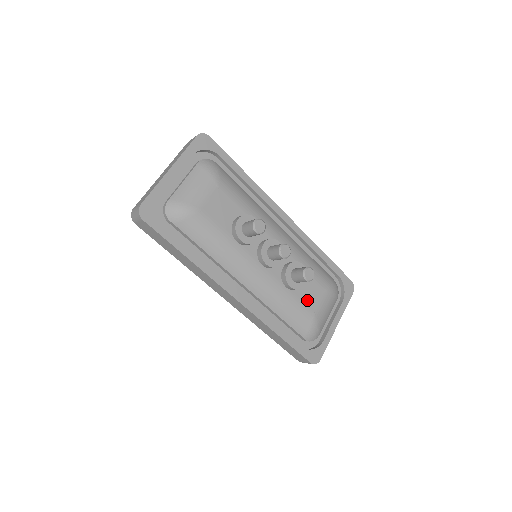
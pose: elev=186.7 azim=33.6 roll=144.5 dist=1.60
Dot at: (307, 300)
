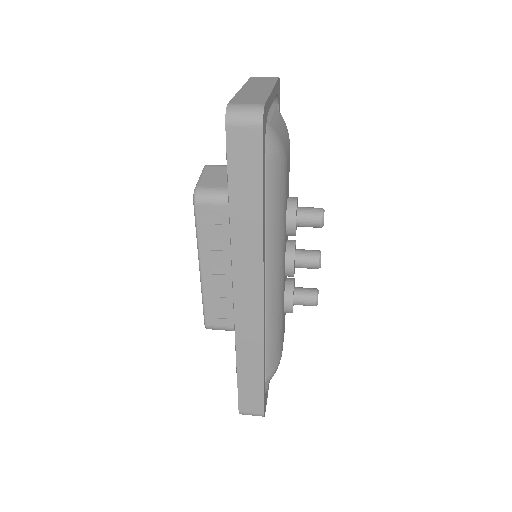
Dot at: (283, 330)
